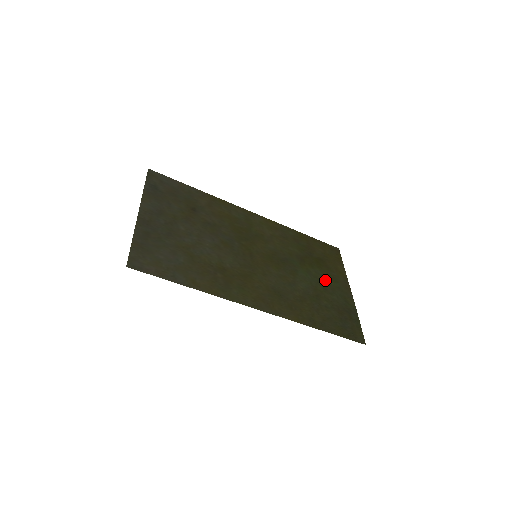
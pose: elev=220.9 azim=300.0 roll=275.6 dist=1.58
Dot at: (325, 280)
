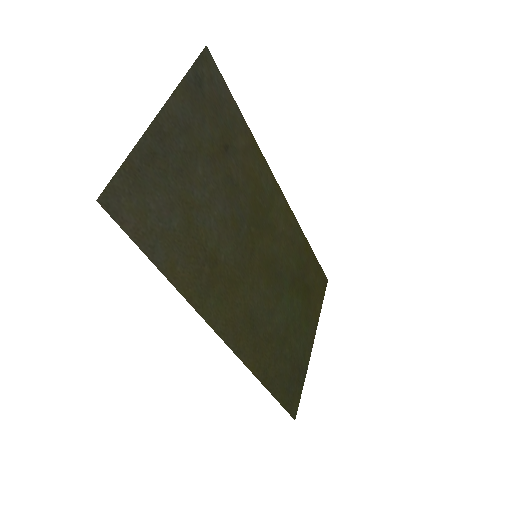
Dot at: (300, 319)
